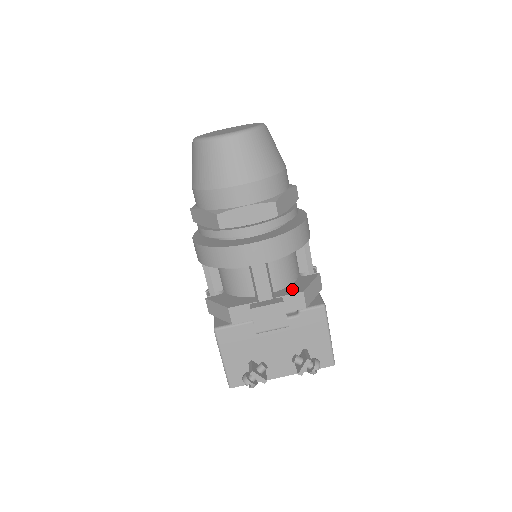
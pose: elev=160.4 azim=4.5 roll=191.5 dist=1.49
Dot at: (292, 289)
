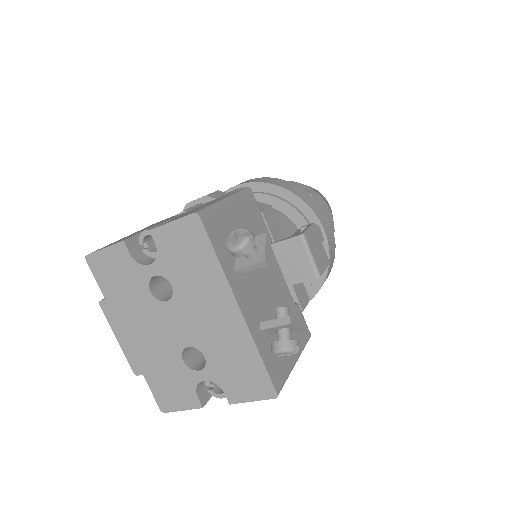
Dot at: occluded
